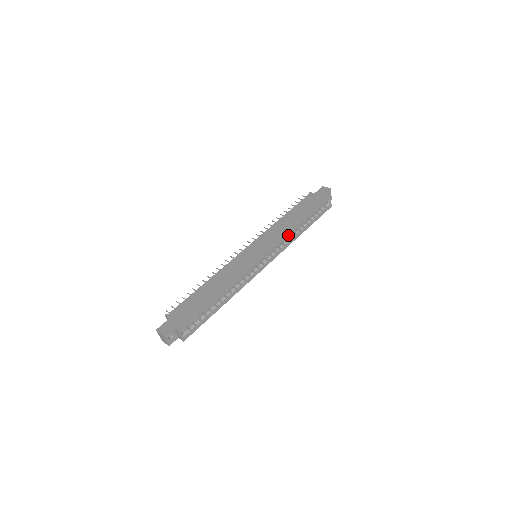
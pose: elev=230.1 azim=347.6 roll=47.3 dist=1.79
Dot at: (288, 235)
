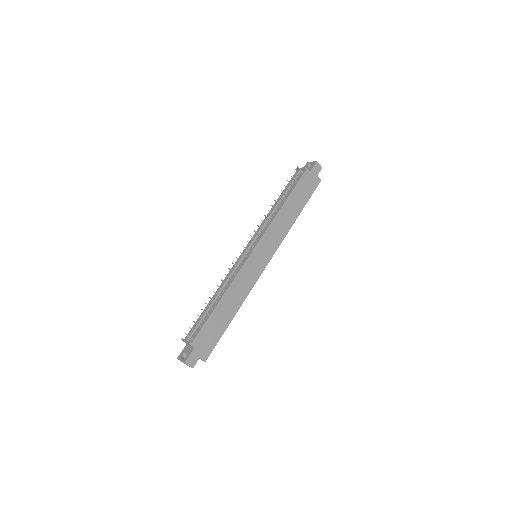
Dot at: (285, 234)
